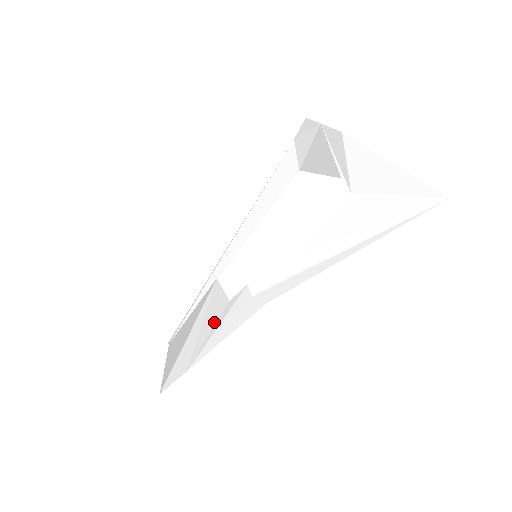
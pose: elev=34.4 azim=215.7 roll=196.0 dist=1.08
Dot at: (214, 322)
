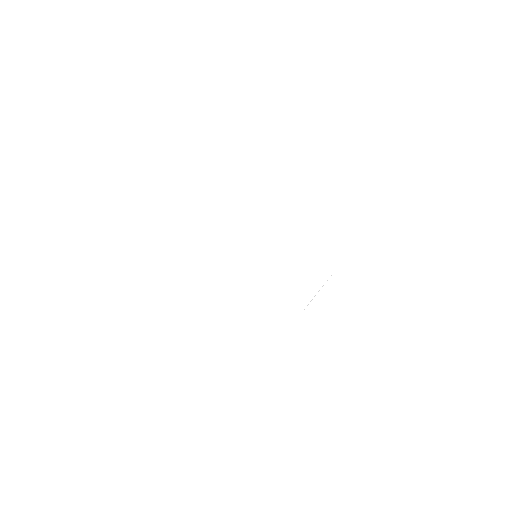
Dot at: (207, 262)
